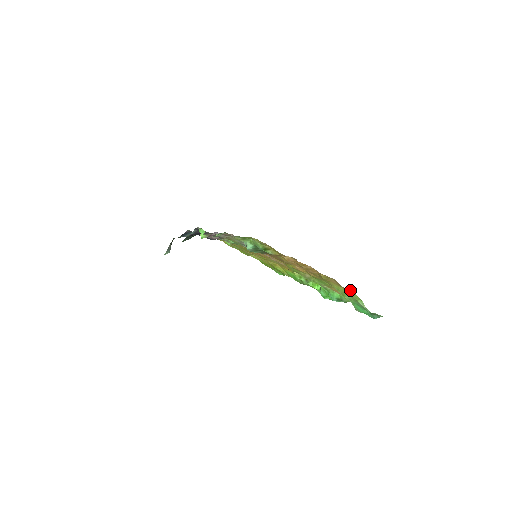
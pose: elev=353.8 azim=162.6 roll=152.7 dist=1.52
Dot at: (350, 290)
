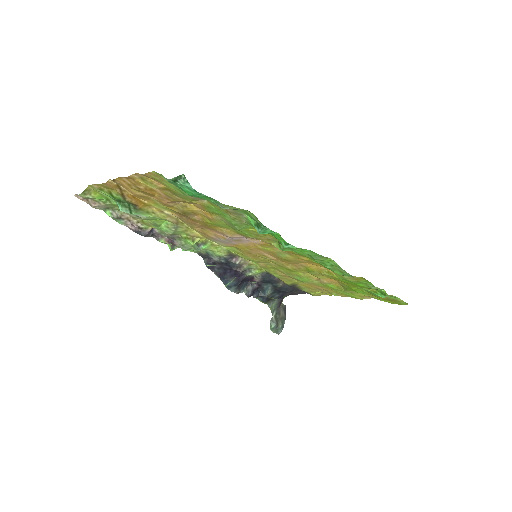
Dot at: (153, 173)
